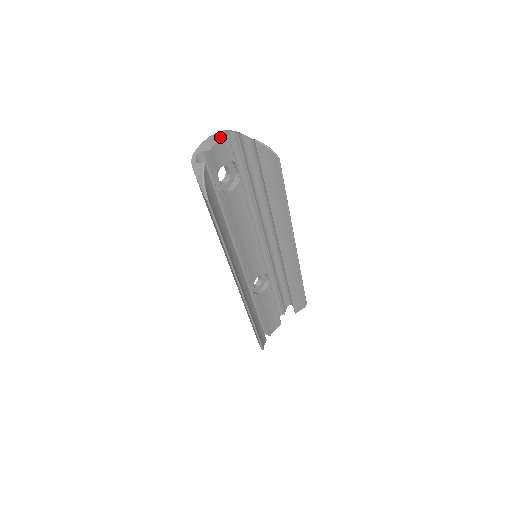
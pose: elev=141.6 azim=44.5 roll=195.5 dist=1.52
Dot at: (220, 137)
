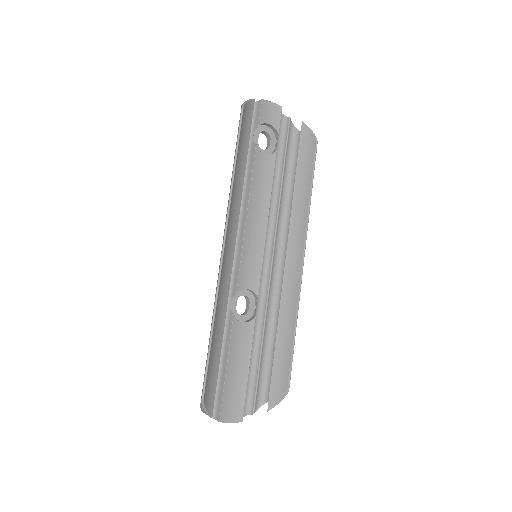
Dot at: (275, 105)
